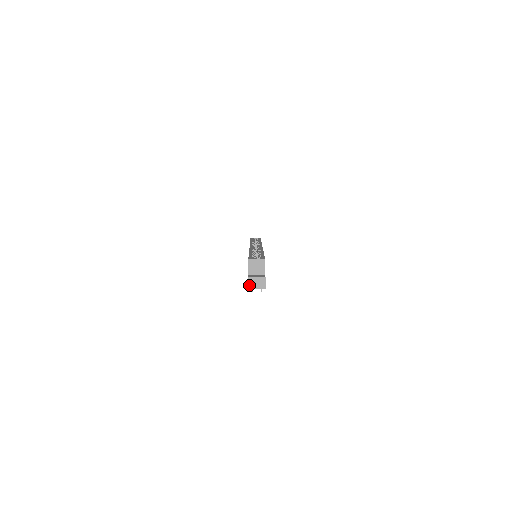
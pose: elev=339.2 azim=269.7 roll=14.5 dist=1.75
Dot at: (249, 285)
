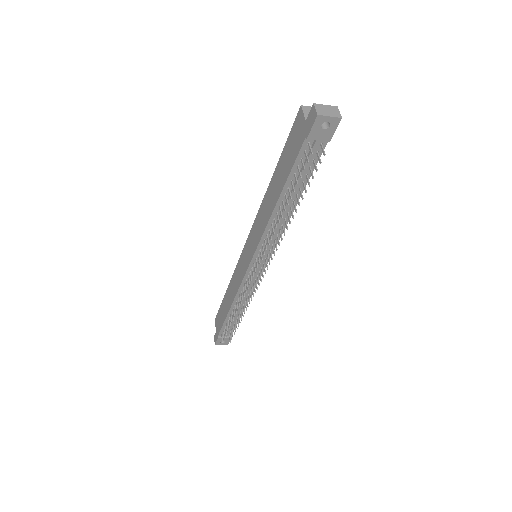
Dot at: (317, 111)
